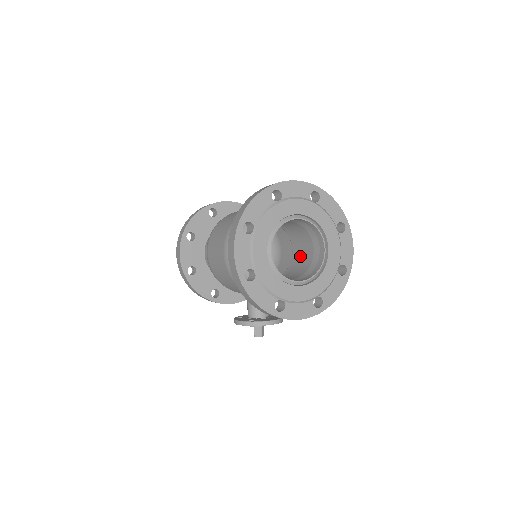
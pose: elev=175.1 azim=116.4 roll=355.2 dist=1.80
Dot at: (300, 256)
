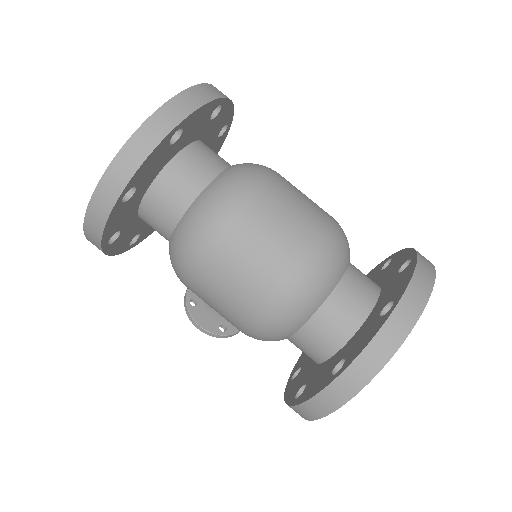
Dot at: occluded
